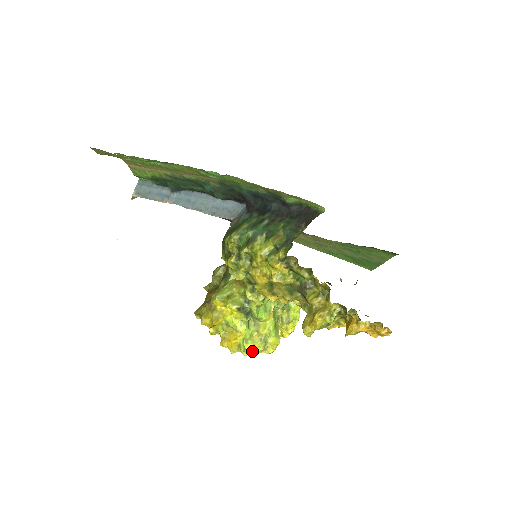
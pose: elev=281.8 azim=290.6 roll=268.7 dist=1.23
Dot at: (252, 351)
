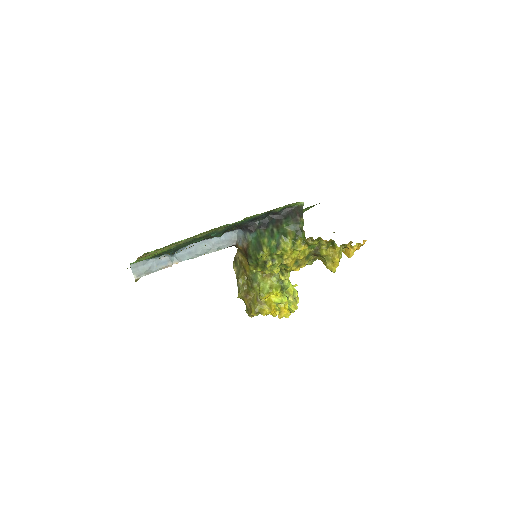
Dot at: (295, 308)
